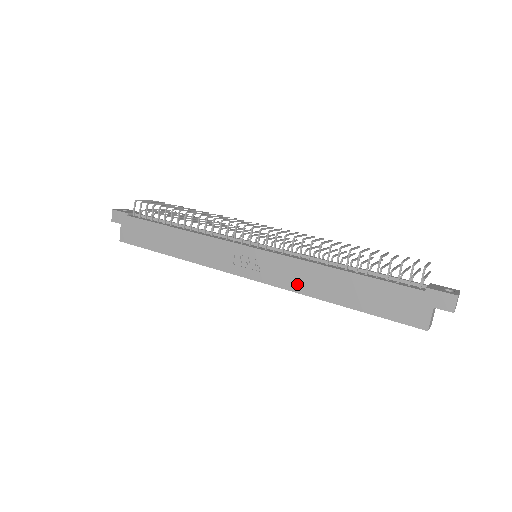
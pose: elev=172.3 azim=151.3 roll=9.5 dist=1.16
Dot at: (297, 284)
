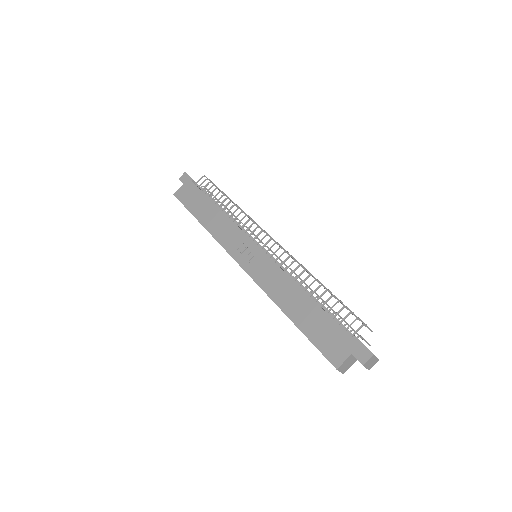
Dot at: (270, 287)
